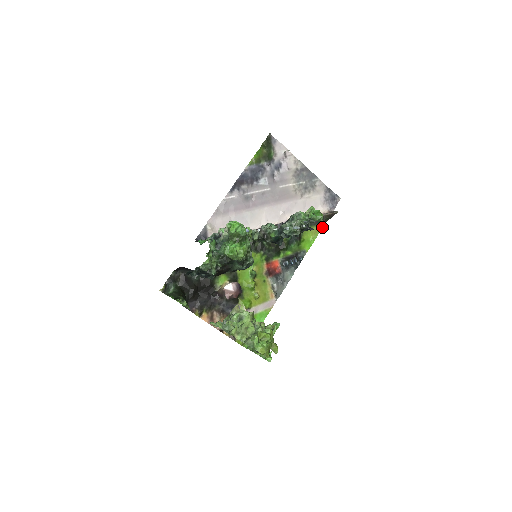
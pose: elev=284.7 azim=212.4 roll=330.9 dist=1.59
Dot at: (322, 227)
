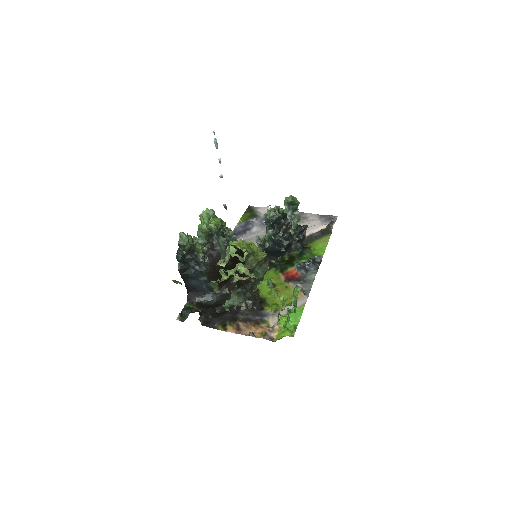
Dot at: (329, 237)
